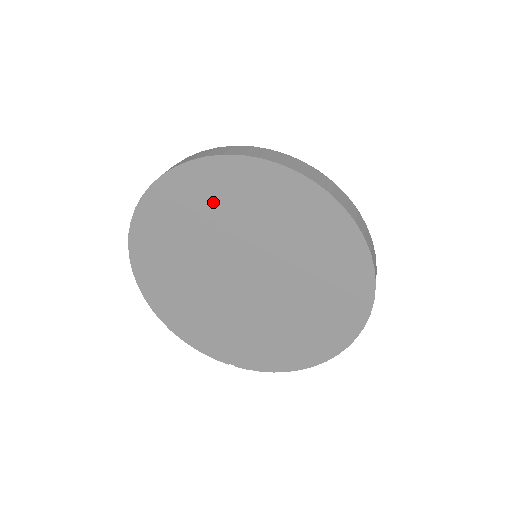
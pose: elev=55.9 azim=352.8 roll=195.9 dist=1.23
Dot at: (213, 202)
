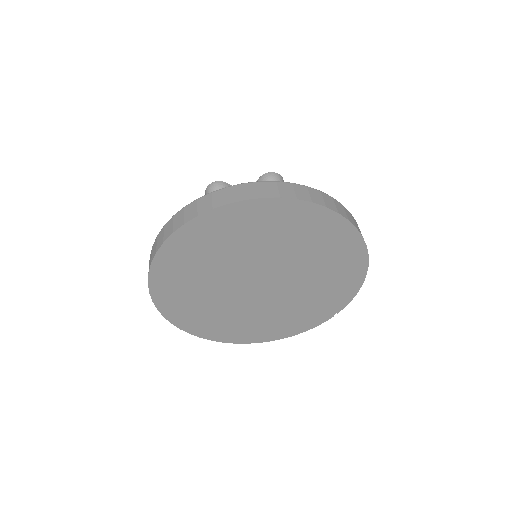
Dot at: (187, 281)
